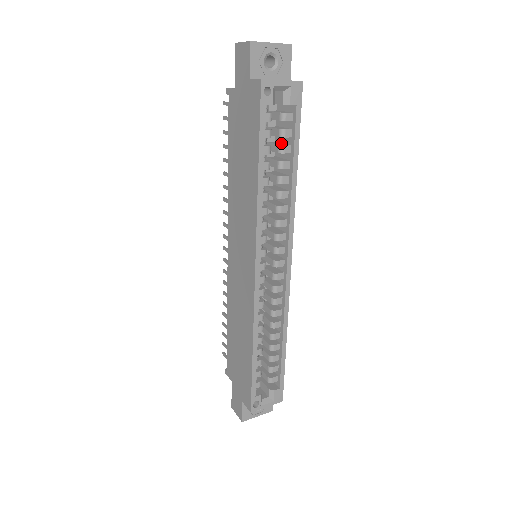
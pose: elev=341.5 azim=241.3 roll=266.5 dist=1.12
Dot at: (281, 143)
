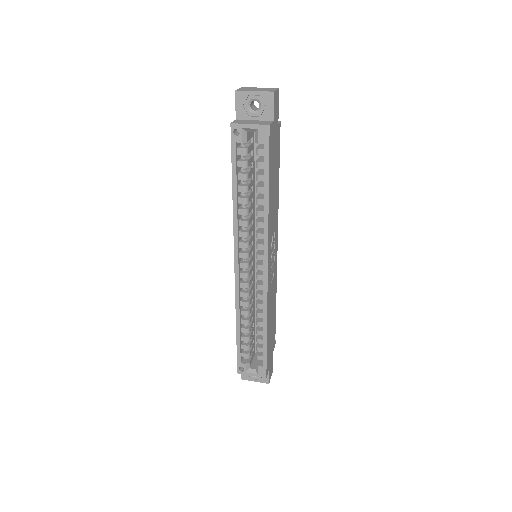
Dot at: occluded
